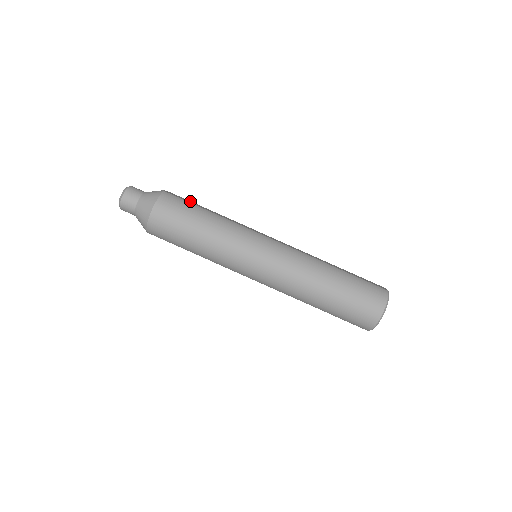
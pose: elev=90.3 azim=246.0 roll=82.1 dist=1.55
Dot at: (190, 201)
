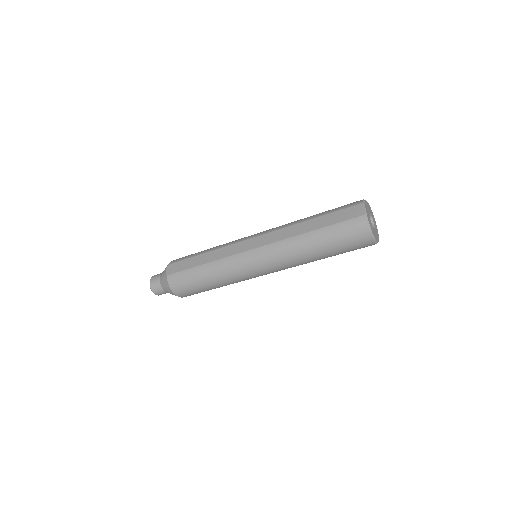
Dot at: (185, 260)
